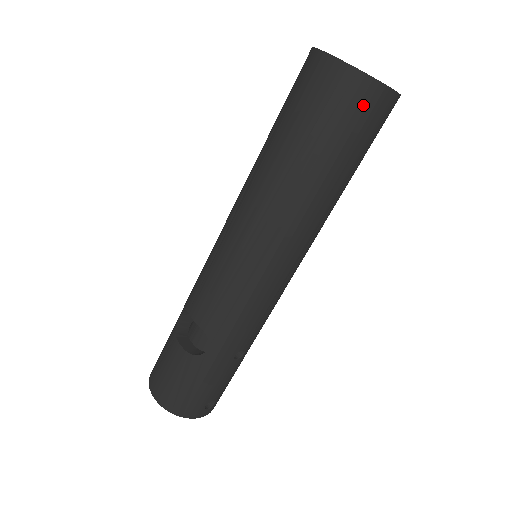
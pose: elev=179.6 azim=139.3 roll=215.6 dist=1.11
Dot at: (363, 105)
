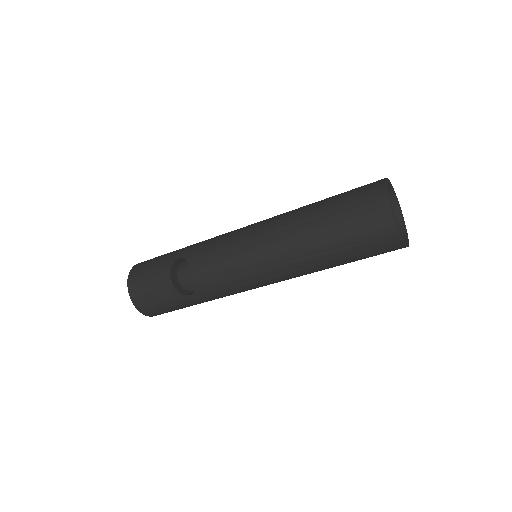
Dot at: (387, 248)
